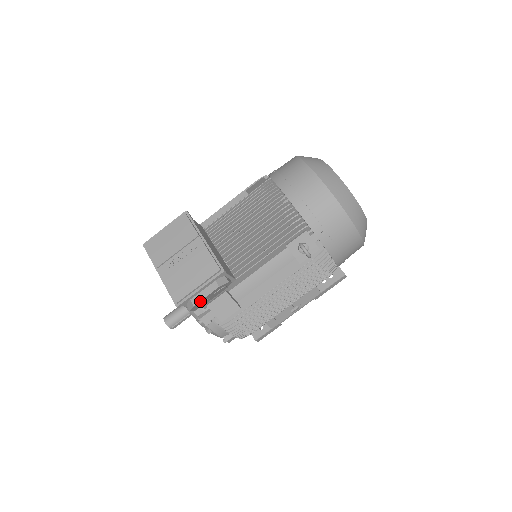
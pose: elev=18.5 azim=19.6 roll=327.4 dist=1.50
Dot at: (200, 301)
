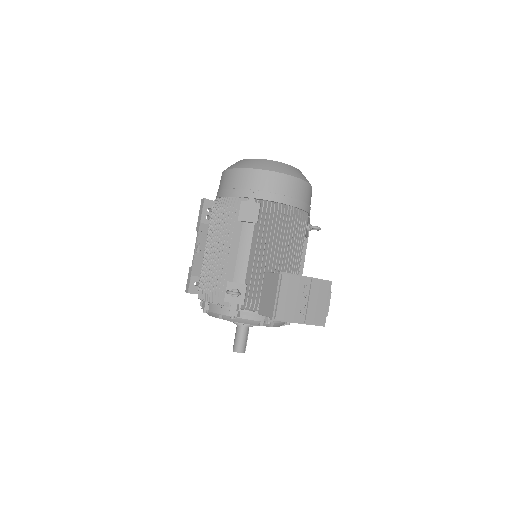
Dot at: (327, 310)
